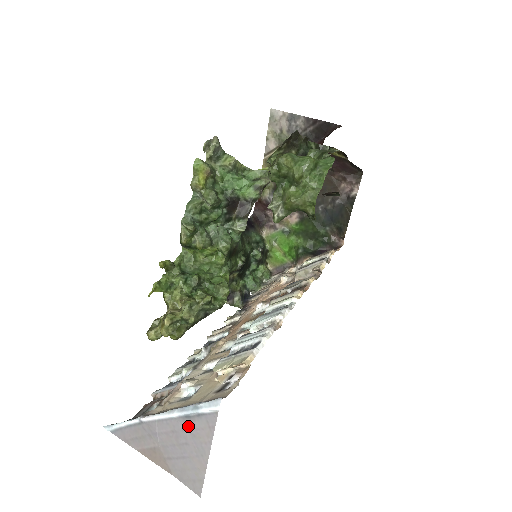
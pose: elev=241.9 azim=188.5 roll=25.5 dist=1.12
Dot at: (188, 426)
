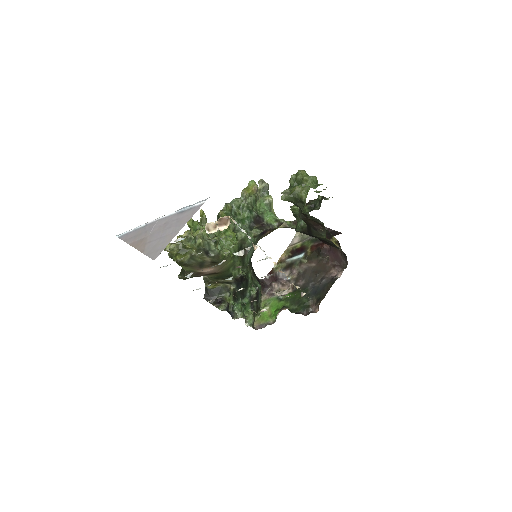
Dot at: (178, 217)
